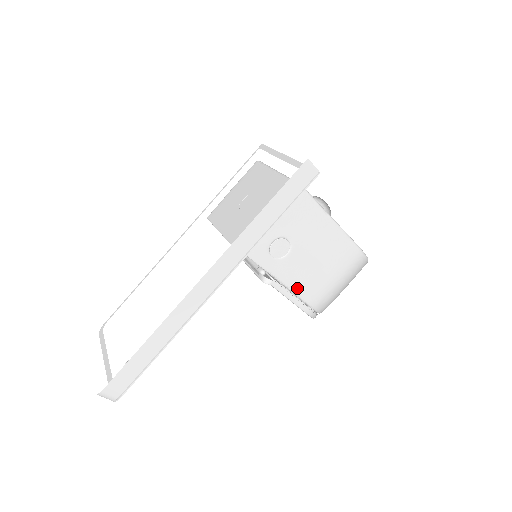
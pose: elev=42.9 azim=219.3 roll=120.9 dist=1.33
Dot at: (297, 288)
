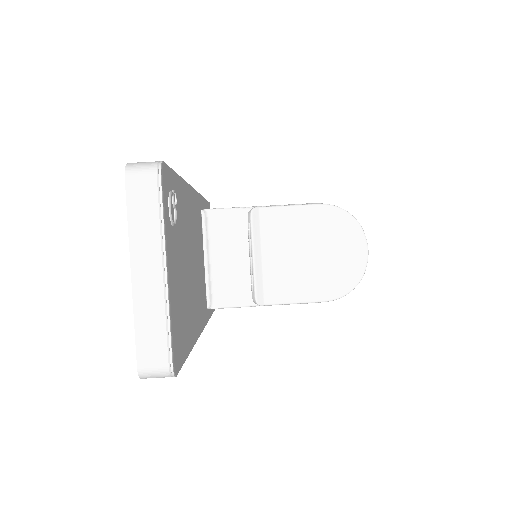
Dot at: occluded
